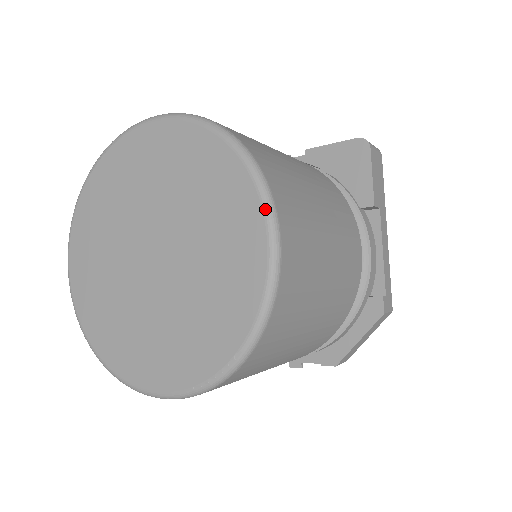
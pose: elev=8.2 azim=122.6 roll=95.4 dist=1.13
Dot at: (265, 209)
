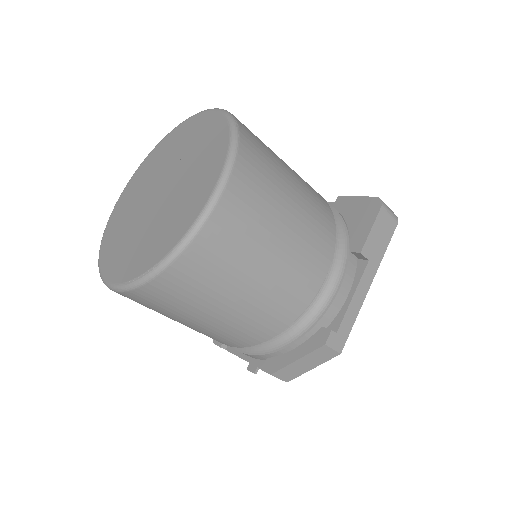
Dot at: (221, 174)
